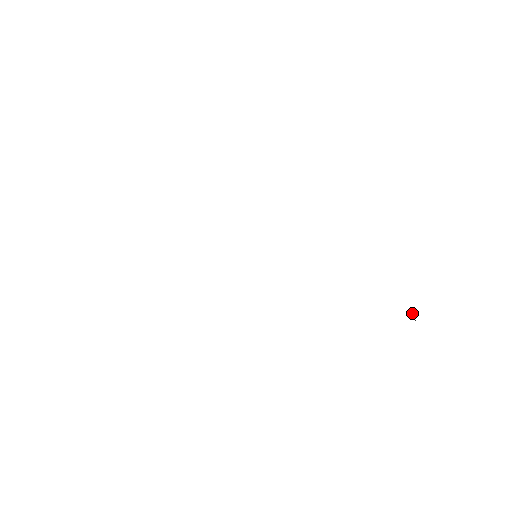
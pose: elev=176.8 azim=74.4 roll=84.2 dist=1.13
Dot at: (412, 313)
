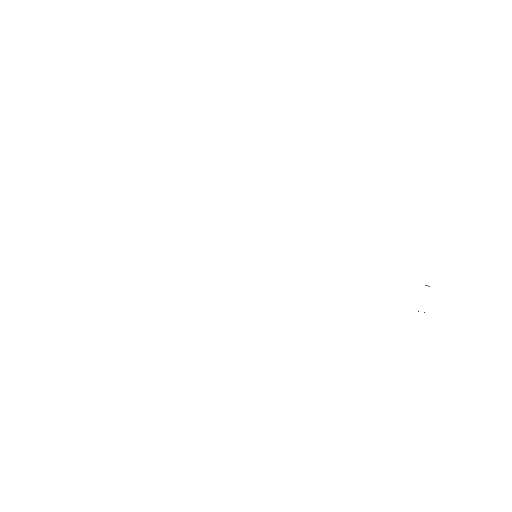
Dot at: (428, 286)
